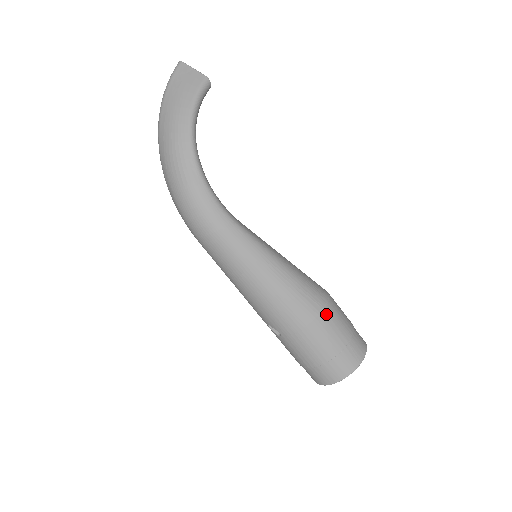
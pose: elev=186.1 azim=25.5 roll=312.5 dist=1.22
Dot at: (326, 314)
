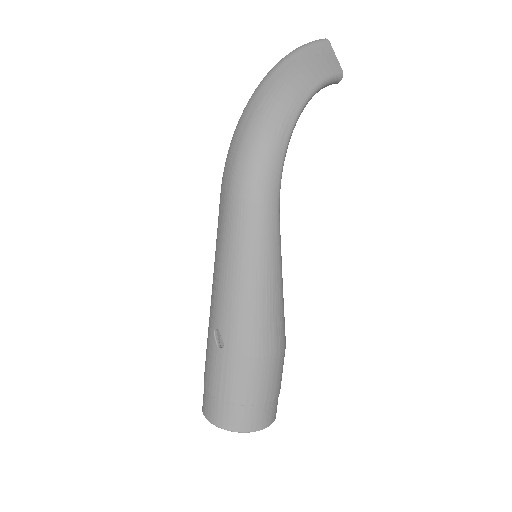
Dot at: (279, 358)
